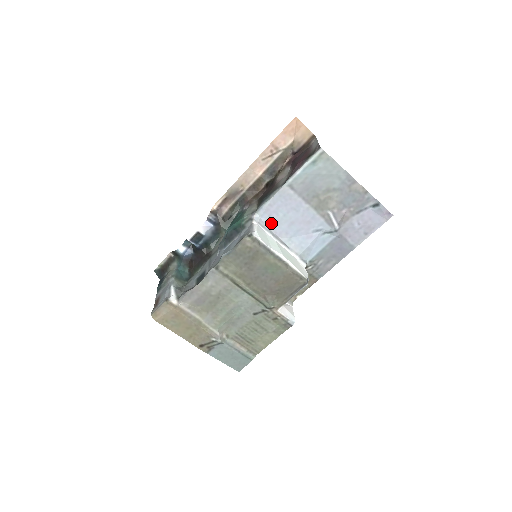
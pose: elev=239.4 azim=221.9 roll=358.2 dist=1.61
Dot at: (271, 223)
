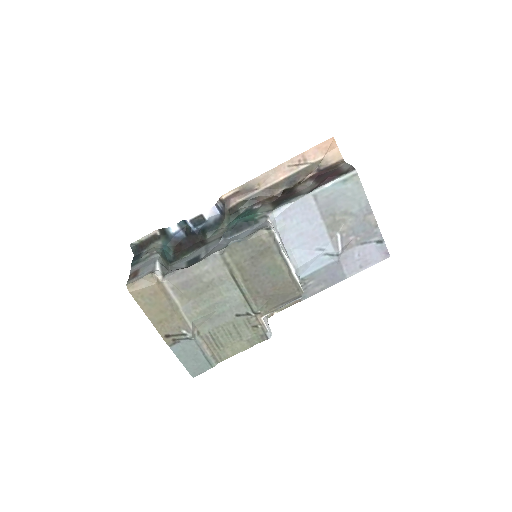
Dot at: (282, 227)
